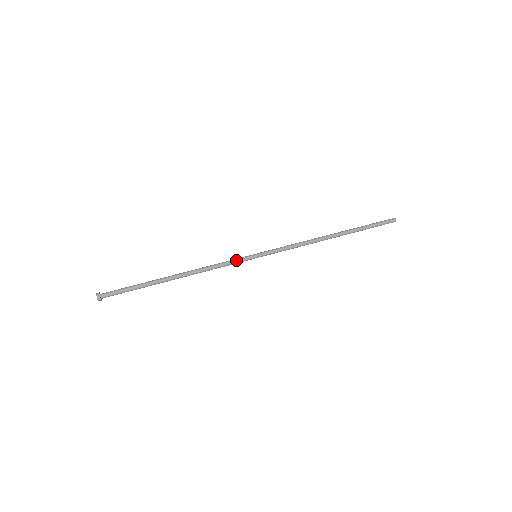
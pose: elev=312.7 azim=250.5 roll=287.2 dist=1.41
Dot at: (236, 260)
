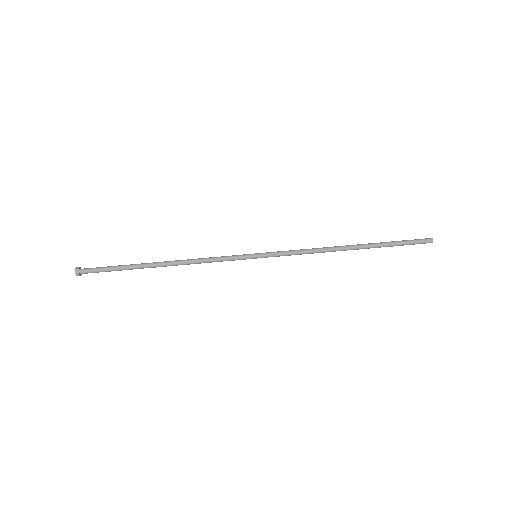
Dot at: (232, 260)
